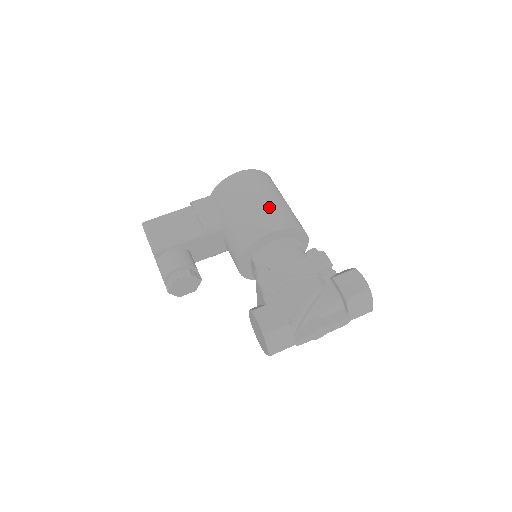
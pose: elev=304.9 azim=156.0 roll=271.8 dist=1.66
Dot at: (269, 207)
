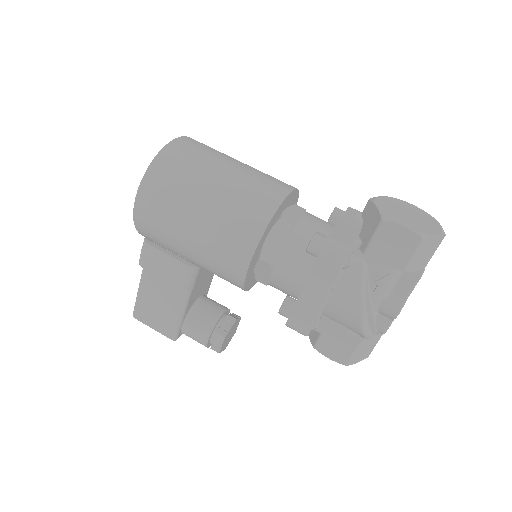
Dot at: (212, 230)
